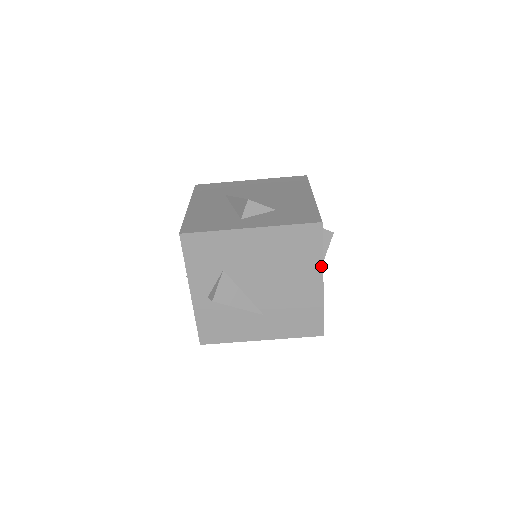
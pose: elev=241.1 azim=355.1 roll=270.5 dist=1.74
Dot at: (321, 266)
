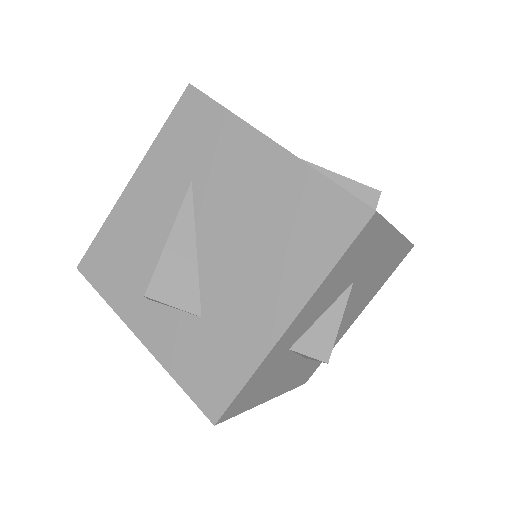
Dot at: occluded
